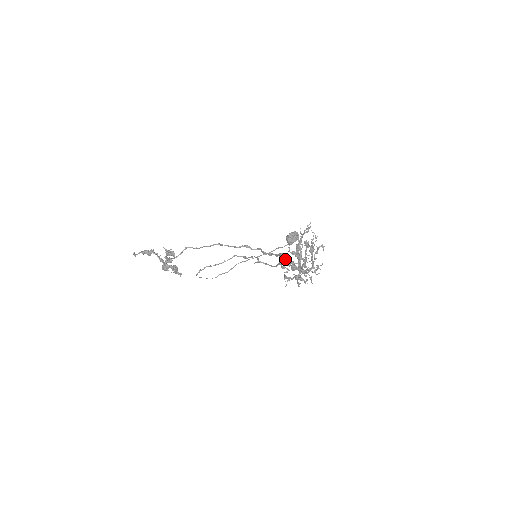
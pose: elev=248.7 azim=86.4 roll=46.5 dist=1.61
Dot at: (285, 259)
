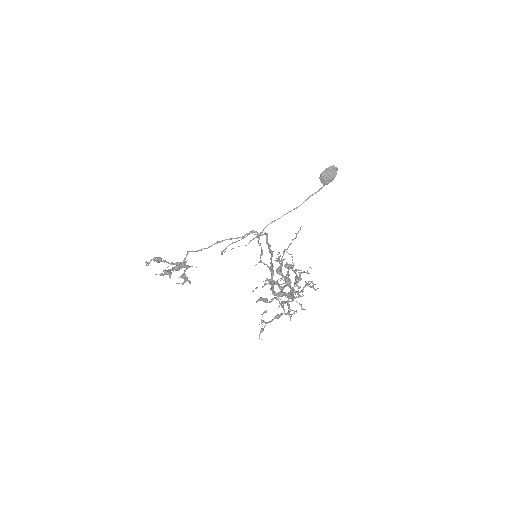
Dot at: (258, 300)
